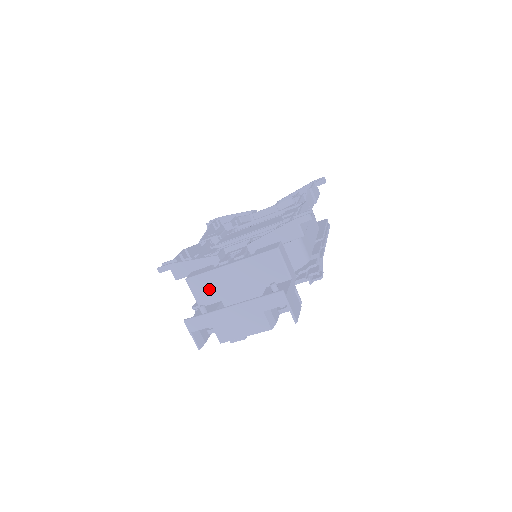
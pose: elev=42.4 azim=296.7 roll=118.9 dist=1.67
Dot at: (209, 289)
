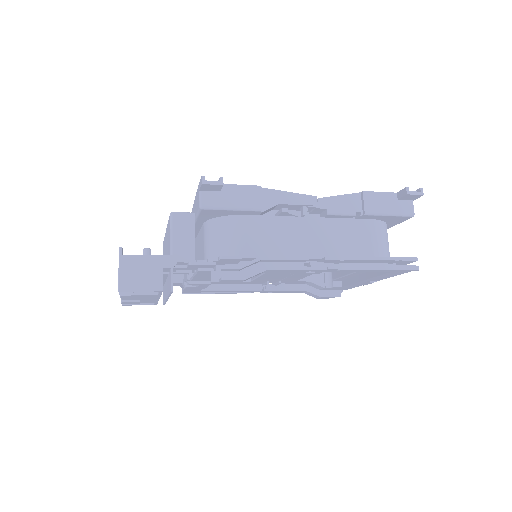
Dot at: occluded
